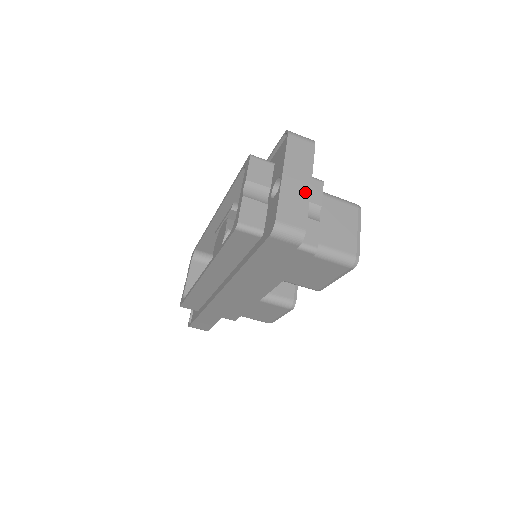
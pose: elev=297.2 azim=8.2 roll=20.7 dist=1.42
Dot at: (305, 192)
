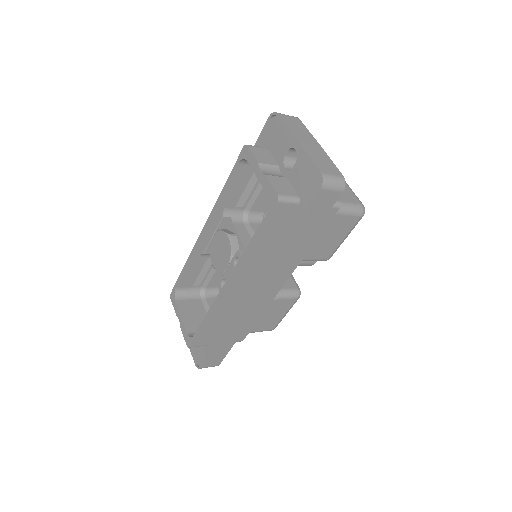
Dot at: (321, 151)
